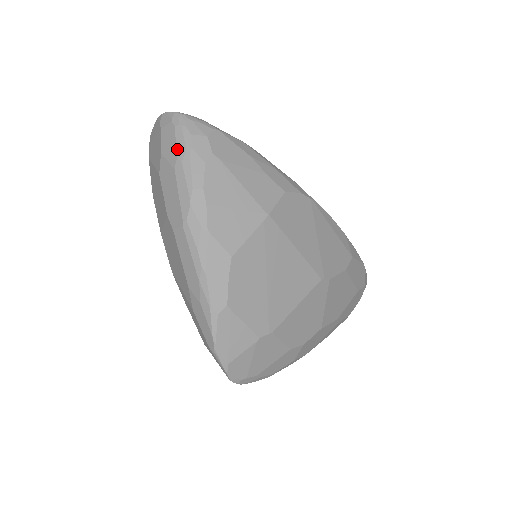
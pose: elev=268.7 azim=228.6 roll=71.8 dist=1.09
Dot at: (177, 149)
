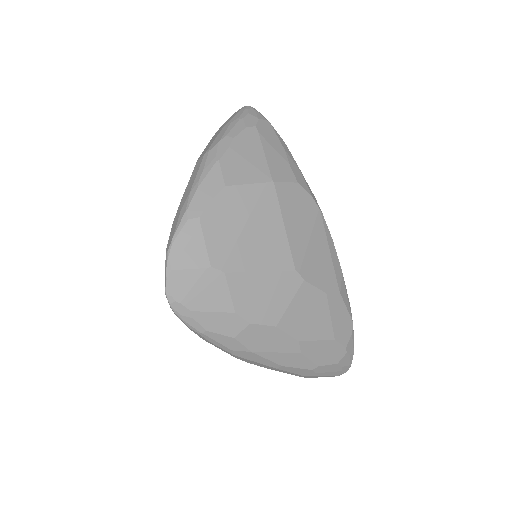
Dot at: (233, 118)
